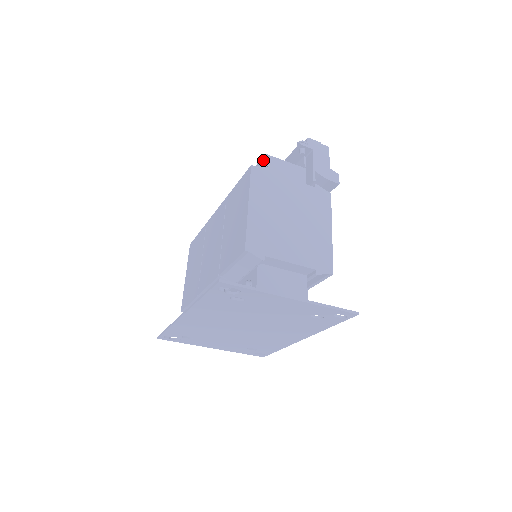
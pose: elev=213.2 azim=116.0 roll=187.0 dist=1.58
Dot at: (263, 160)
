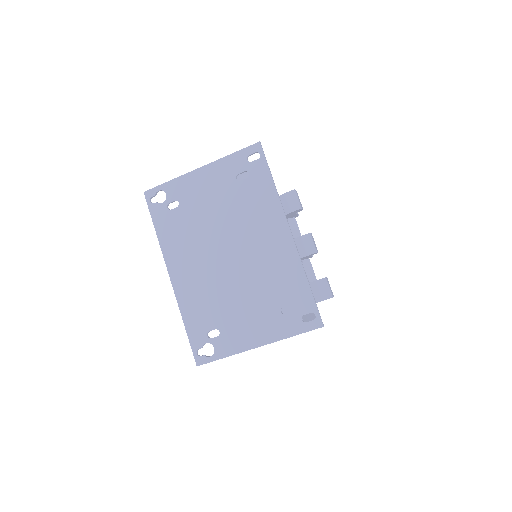
Dot at: occluded
